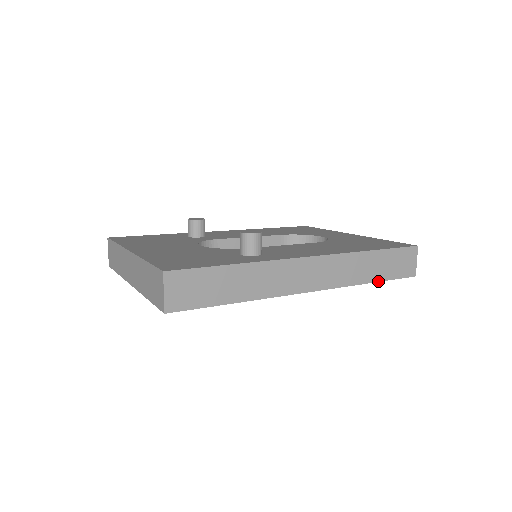
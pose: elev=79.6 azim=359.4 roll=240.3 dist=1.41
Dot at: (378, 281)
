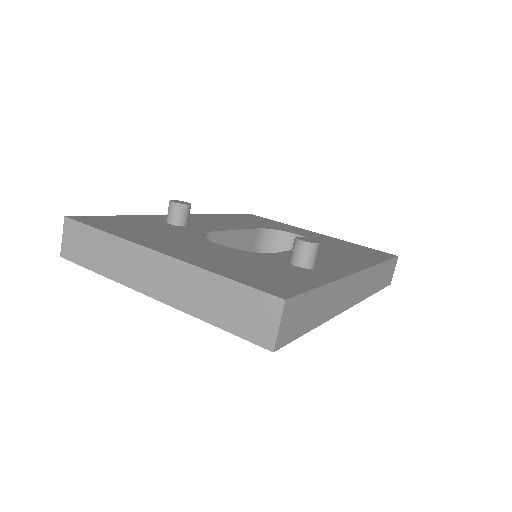
Dot at: (377, 291)
